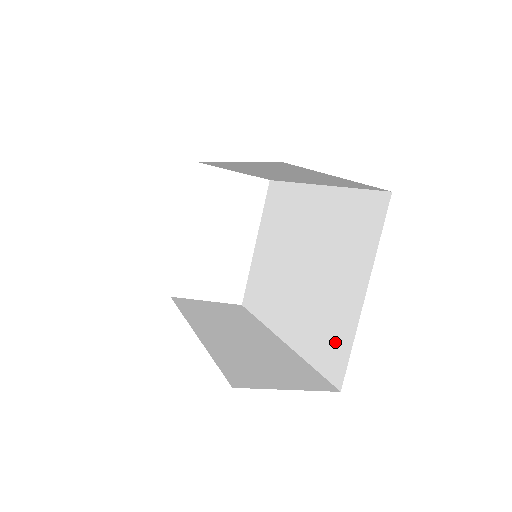
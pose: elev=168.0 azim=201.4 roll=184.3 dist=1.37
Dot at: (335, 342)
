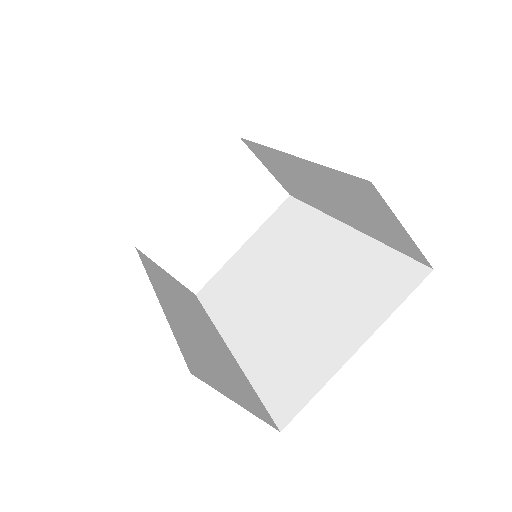
Dot at: (297, 380)
